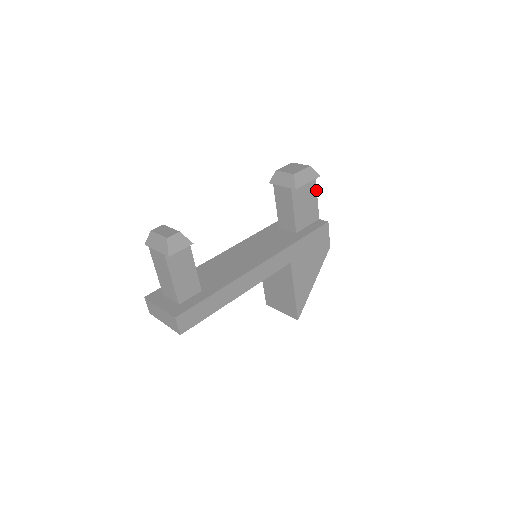
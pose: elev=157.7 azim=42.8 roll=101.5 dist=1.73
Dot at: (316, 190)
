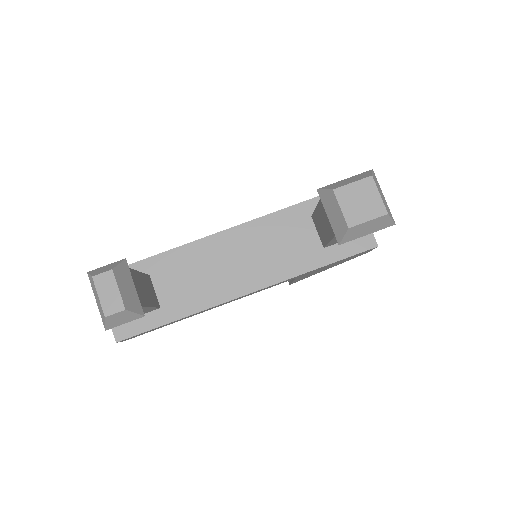
Dot at: occluded
